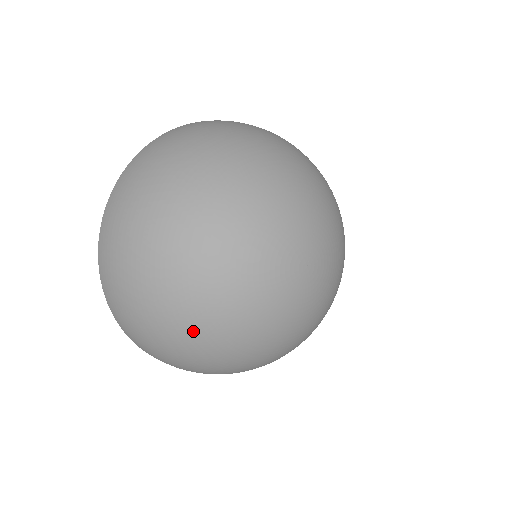
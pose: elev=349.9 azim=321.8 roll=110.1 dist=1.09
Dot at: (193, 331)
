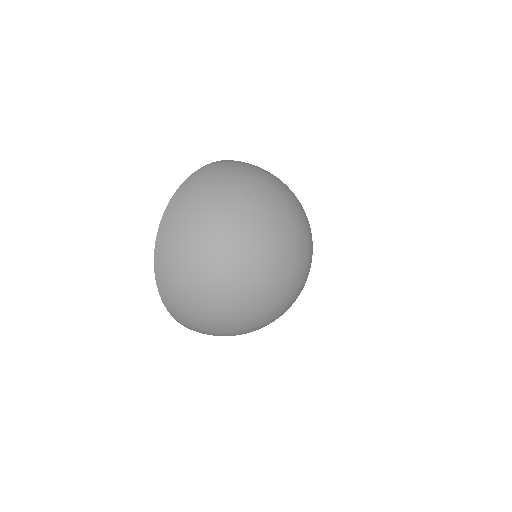
Dot at: (236, 322)
